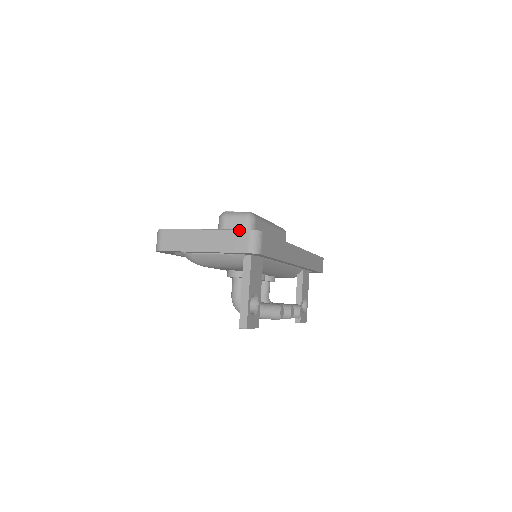
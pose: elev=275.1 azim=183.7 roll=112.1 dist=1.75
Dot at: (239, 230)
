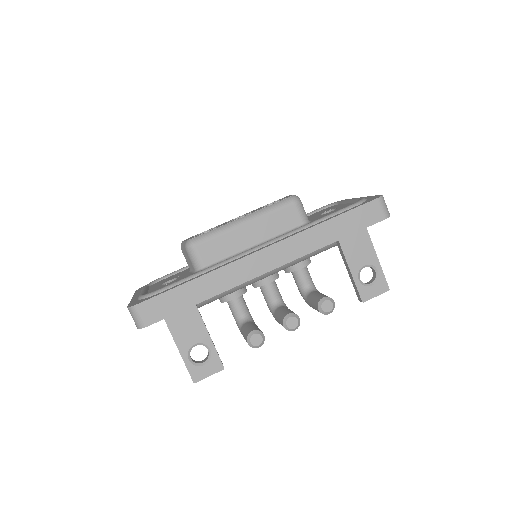
Dot at: (128, 305)
